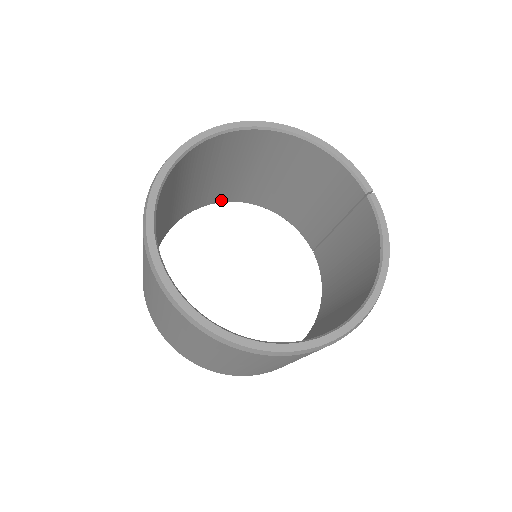
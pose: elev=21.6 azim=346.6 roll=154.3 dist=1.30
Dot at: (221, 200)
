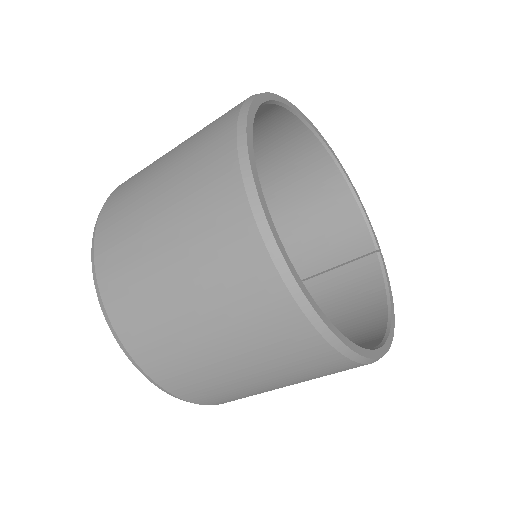
Dot at: occluded
